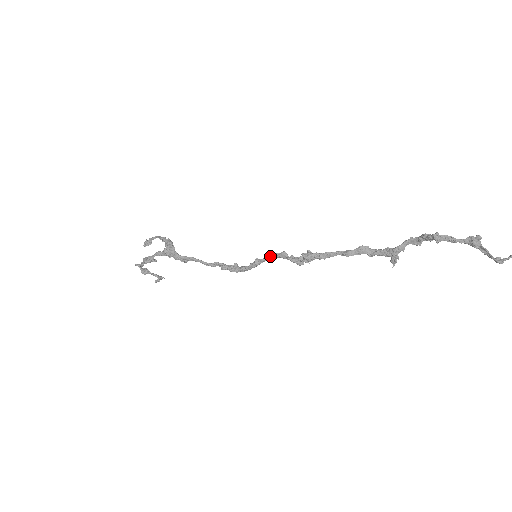
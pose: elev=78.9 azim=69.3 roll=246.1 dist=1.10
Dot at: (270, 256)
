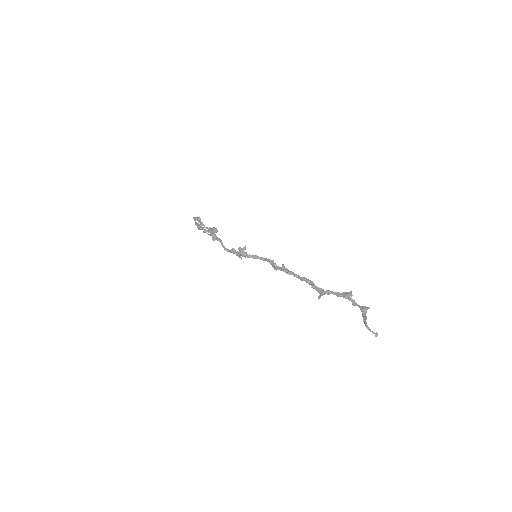
Dot at: (264, 258)
